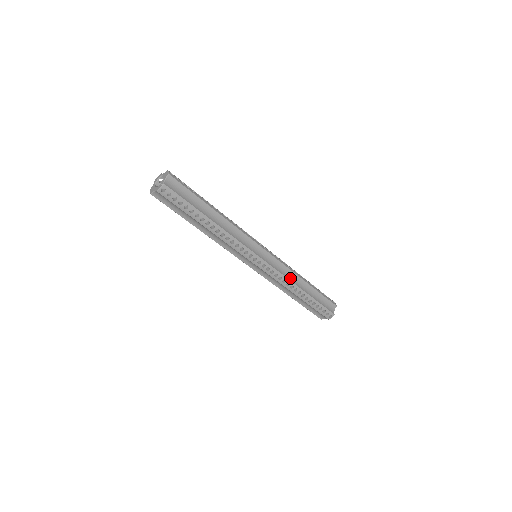
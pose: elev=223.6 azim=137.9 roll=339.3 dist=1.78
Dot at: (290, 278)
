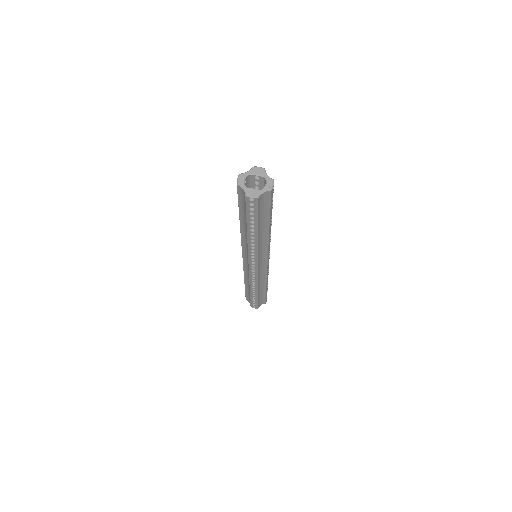
Dot at: occluded
